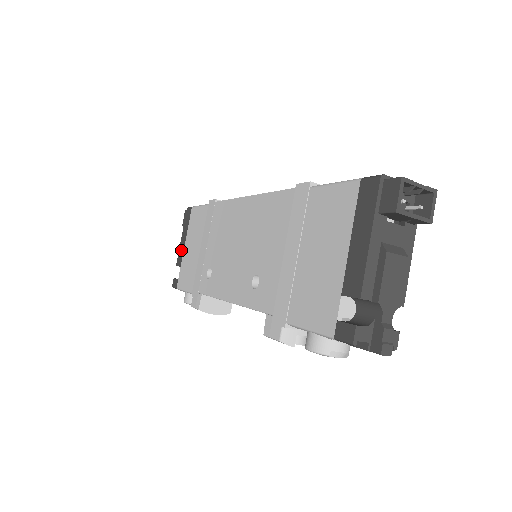
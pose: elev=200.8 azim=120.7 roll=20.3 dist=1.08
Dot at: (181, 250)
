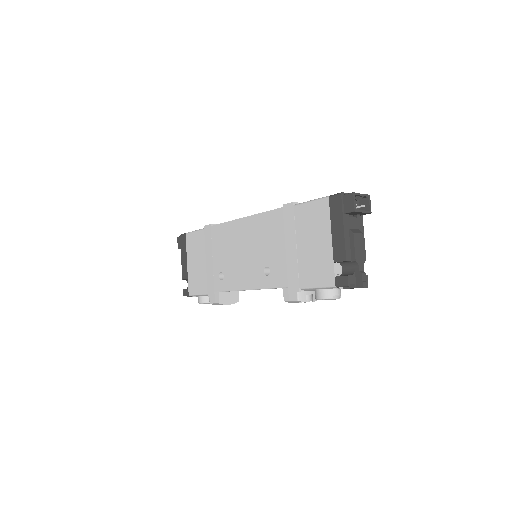
Dot at: (184, 267)
